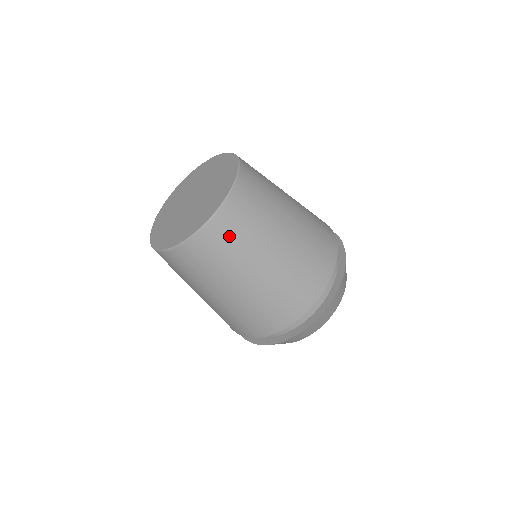
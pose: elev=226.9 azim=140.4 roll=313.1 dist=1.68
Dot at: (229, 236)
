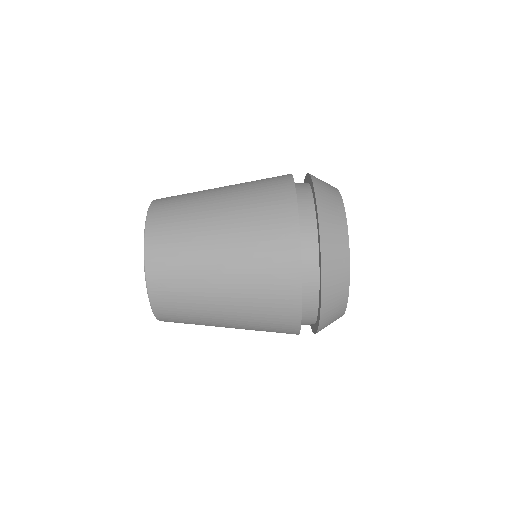
Dot at: (172, 209)
